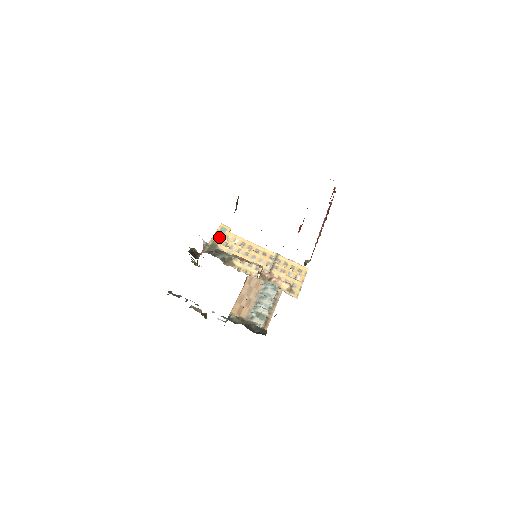
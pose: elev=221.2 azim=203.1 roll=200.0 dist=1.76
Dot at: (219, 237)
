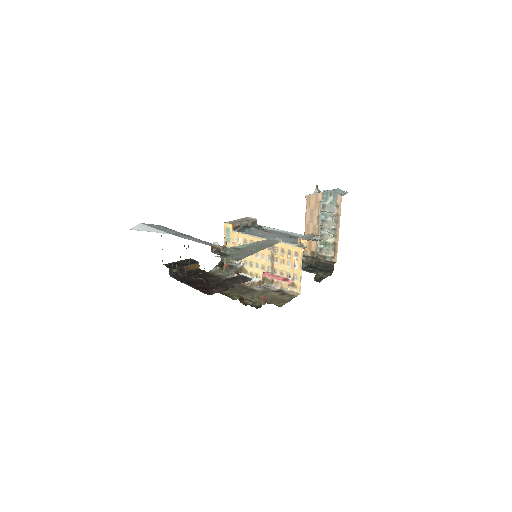
Dot at: (228, 242)
